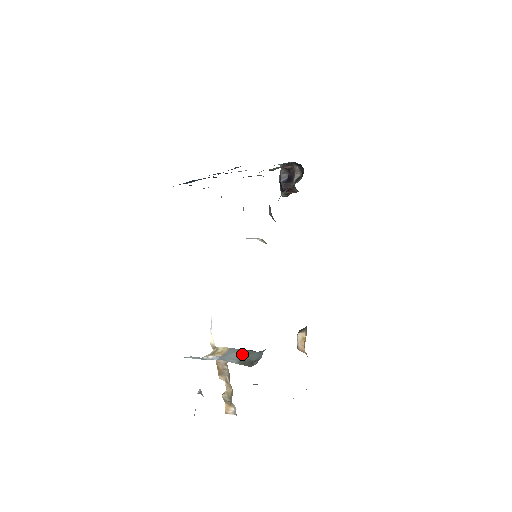
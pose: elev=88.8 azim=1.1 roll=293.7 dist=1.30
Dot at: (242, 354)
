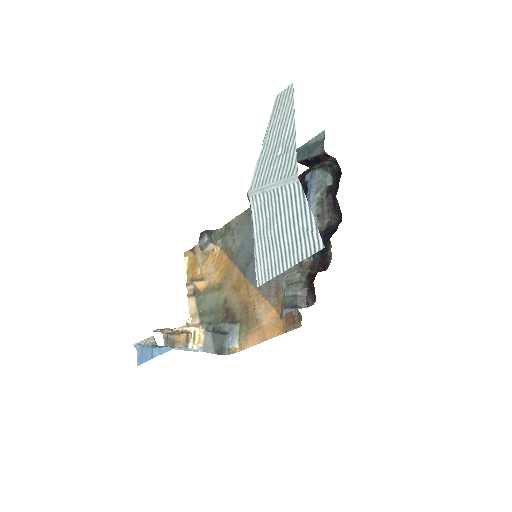
Dot at: (215, 340)
